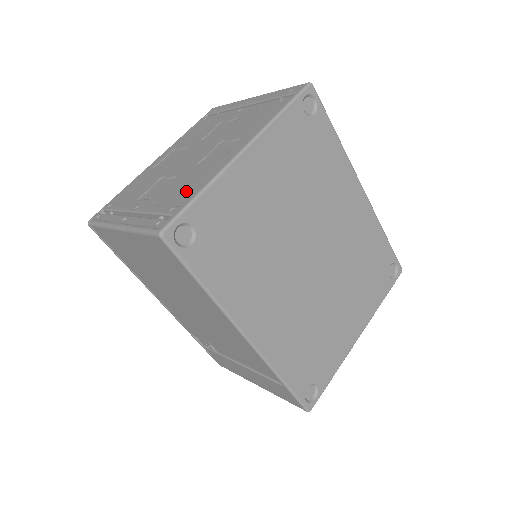
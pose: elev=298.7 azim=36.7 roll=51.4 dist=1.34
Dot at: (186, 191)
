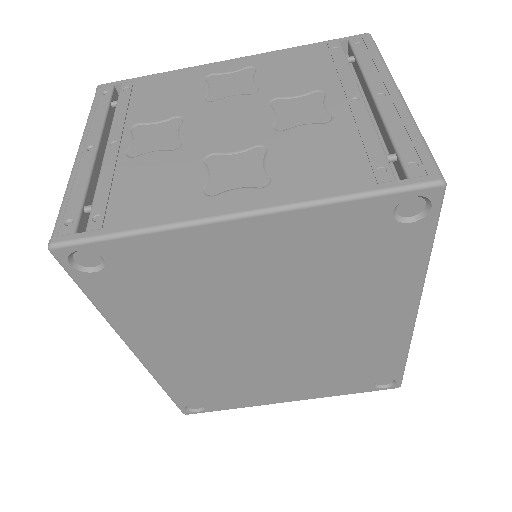
Dot at: (138, 202)
